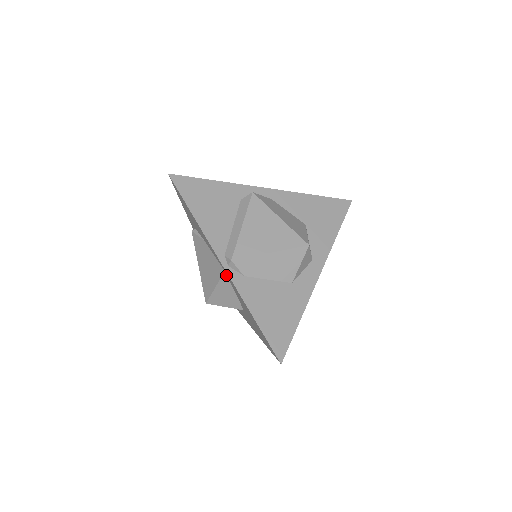
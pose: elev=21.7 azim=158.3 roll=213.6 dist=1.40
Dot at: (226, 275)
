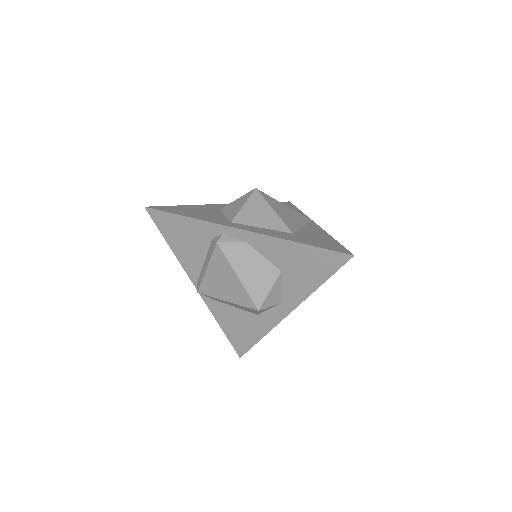
Dot at: occluded
